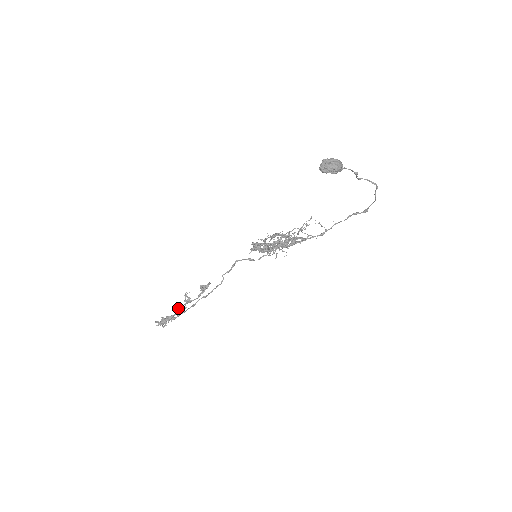
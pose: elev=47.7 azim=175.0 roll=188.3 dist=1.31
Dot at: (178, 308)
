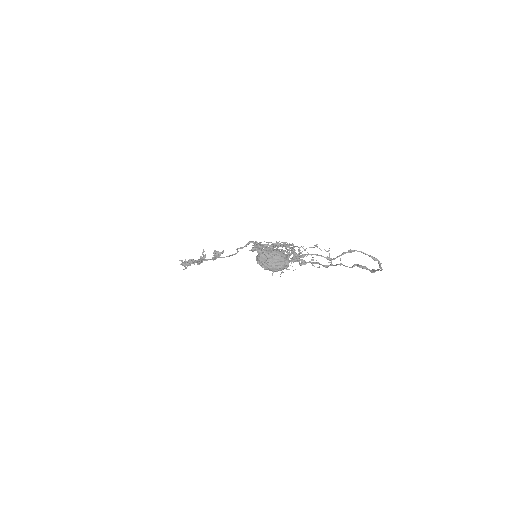
Dot at: (195, 260)
